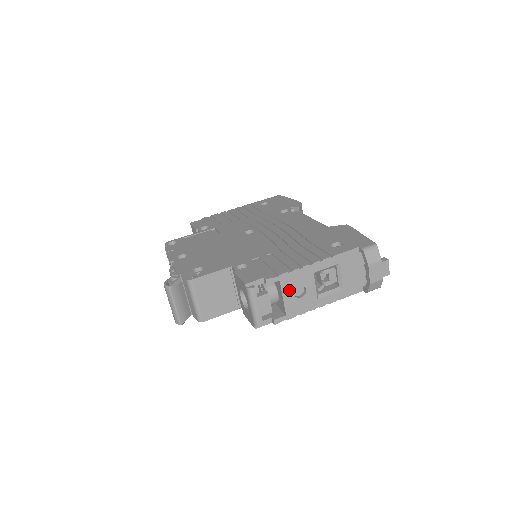
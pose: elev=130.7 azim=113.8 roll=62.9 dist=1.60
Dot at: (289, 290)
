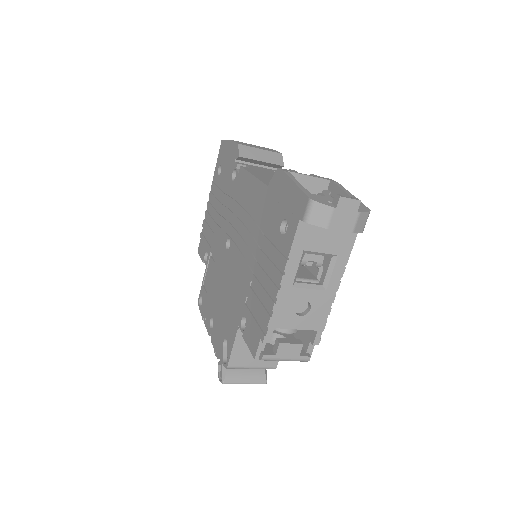
Dot at: (292, 320)
